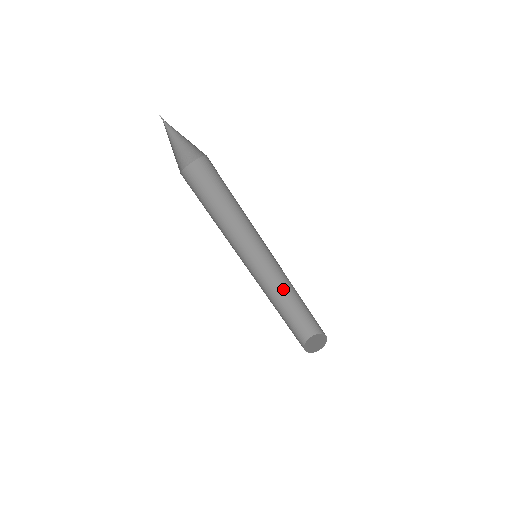
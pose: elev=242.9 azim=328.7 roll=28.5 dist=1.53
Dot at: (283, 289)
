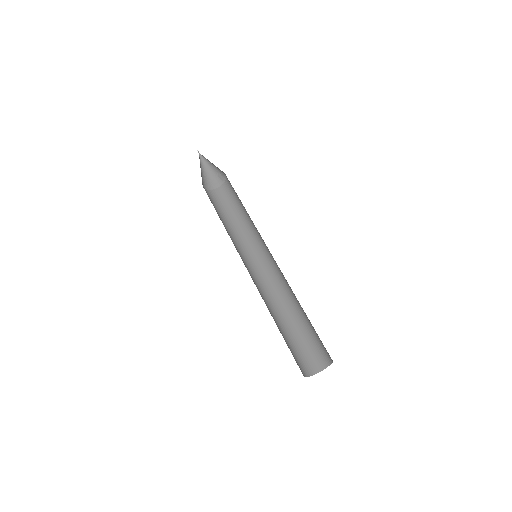
Dot at: (277, 309)
